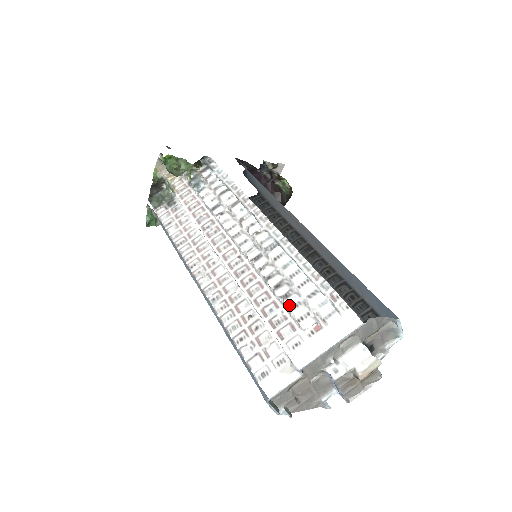
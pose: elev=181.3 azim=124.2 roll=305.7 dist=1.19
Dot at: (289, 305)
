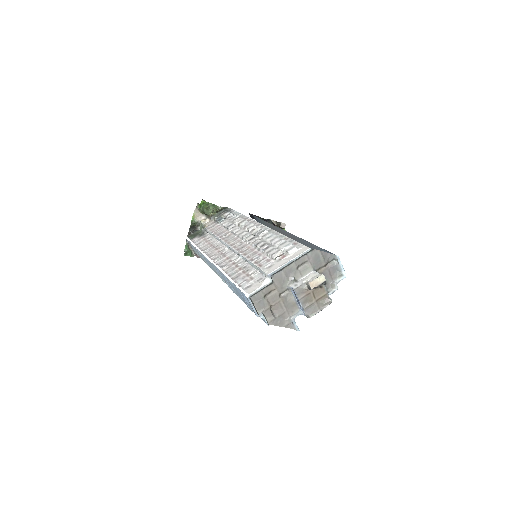
Dot at: (267, 251)
